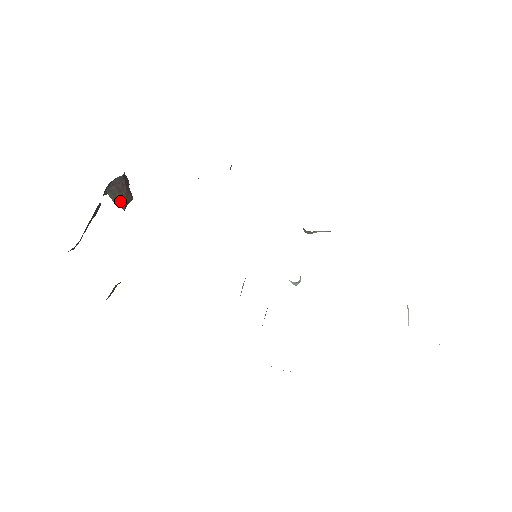
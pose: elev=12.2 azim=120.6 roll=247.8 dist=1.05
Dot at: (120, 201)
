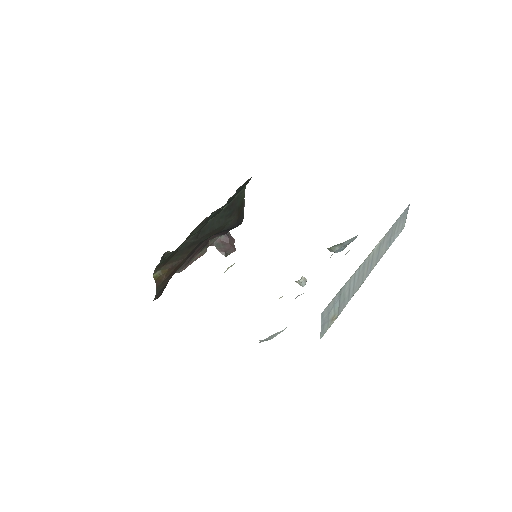
Dot at: (223, 251)
